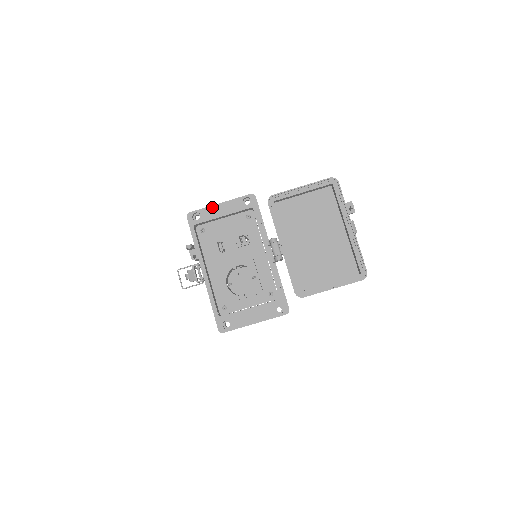
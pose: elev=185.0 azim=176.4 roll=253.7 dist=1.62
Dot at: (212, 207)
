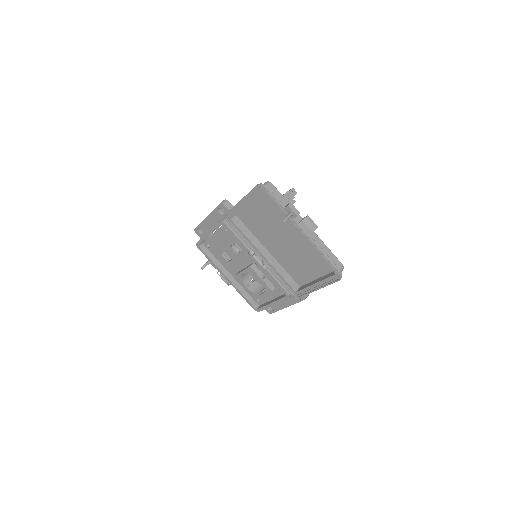
Dot at: (204, 222)
